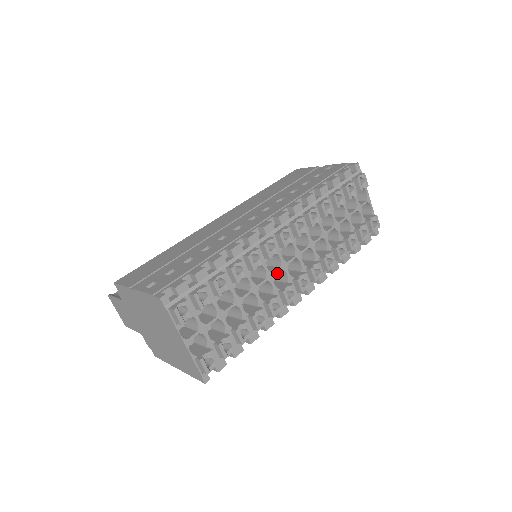
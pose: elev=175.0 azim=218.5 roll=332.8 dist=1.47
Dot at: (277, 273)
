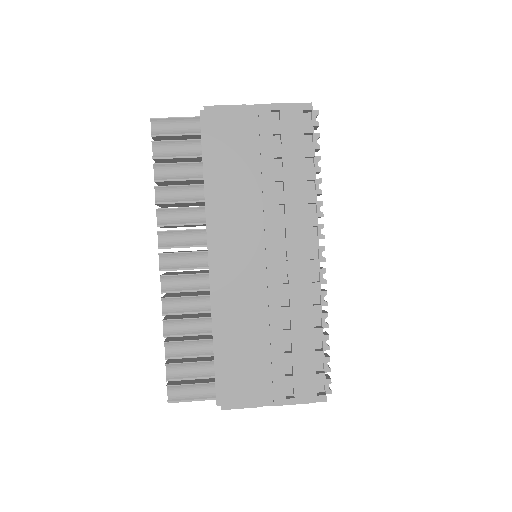
Dot at: occluded
